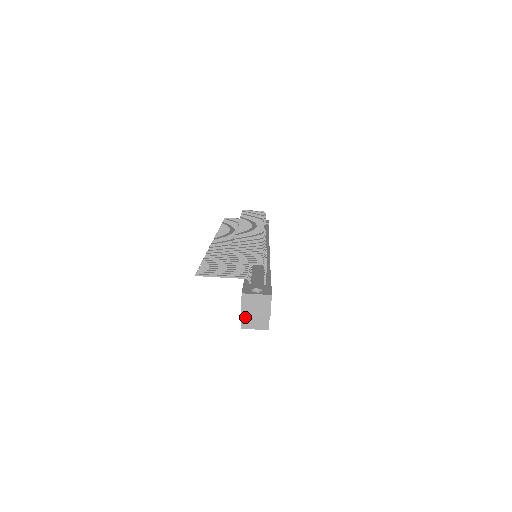
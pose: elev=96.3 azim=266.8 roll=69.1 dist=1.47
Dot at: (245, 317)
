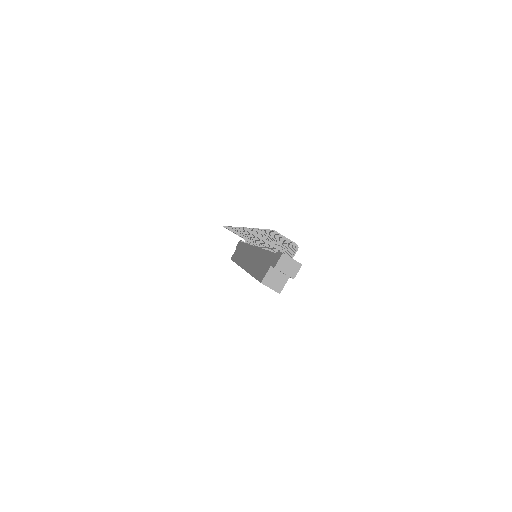
Dot at: (268, 276)
